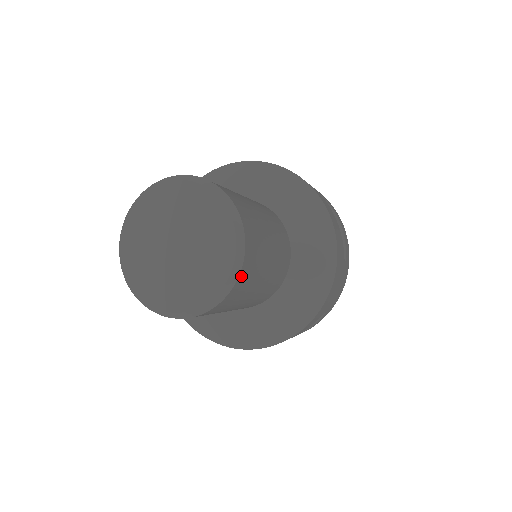
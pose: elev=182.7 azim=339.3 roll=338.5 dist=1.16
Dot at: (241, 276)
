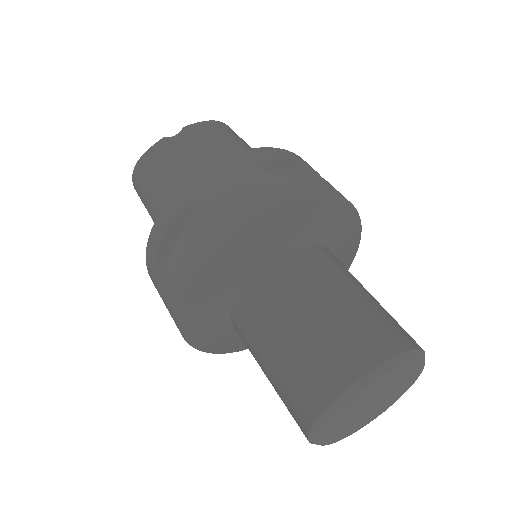
Dot at: occluded
